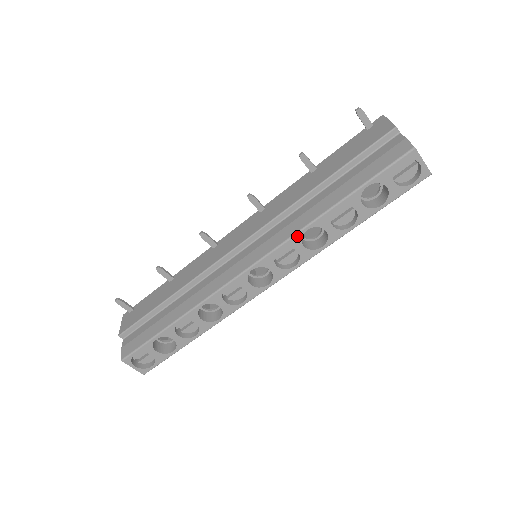
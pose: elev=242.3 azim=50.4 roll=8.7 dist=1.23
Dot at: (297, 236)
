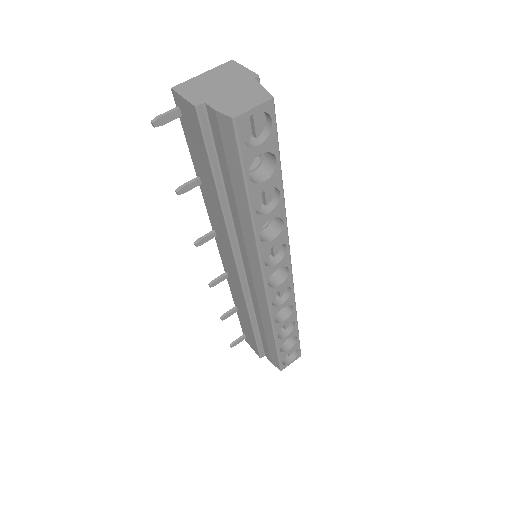
Dot at: (260, 246)
